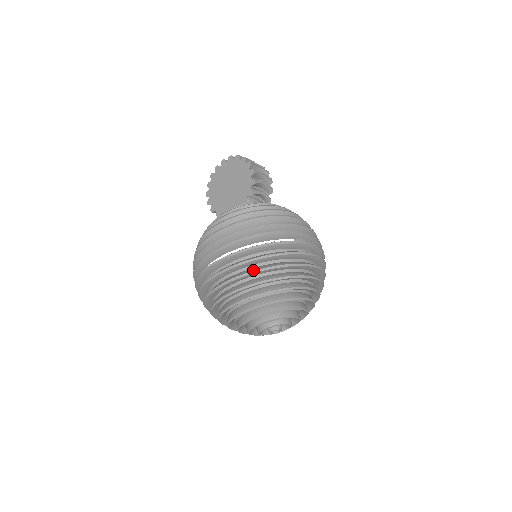
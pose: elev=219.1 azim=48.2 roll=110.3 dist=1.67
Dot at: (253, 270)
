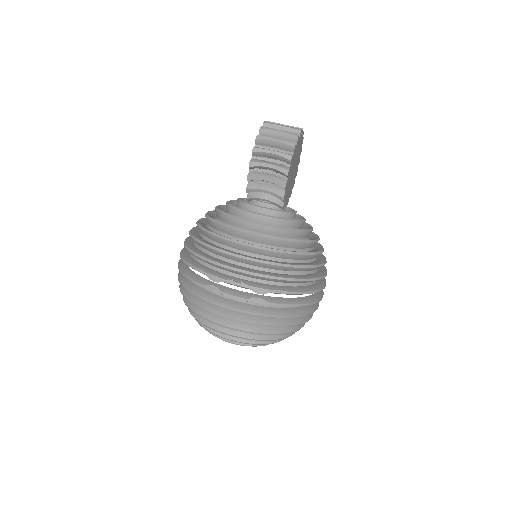
Dot at: (181, 289)
